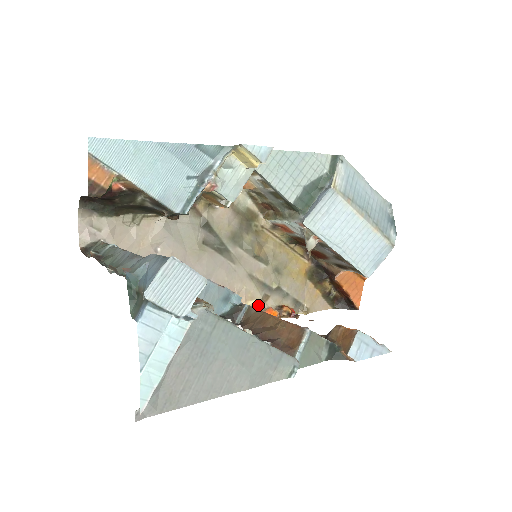
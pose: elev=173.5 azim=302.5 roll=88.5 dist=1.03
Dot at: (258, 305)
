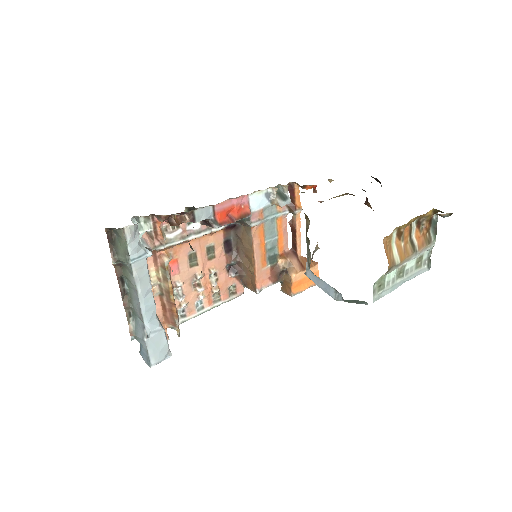
Dot at: occluded
